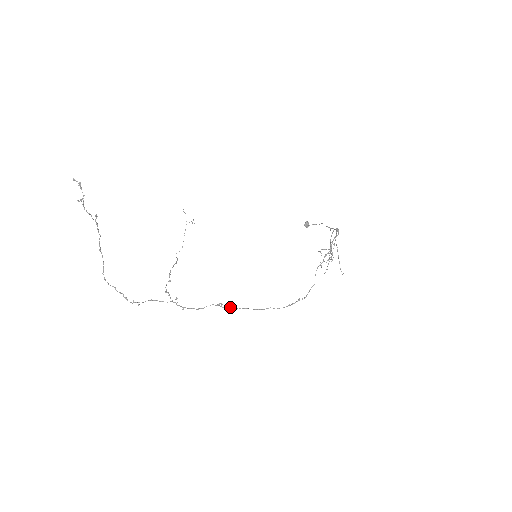
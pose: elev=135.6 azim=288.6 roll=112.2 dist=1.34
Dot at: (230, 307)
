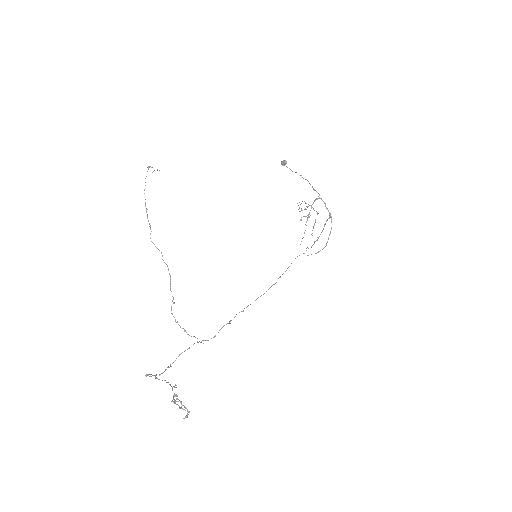
Dot at: (235, 316)
